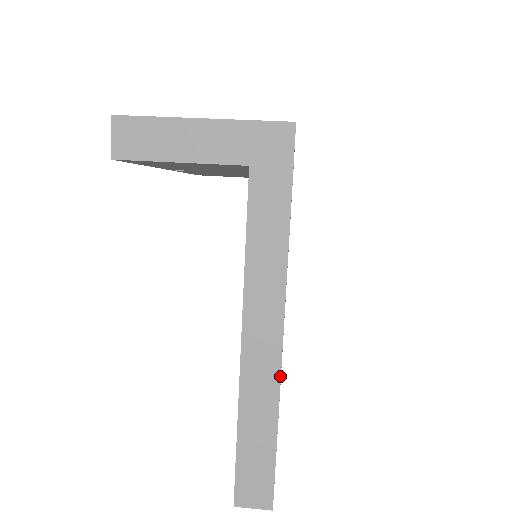
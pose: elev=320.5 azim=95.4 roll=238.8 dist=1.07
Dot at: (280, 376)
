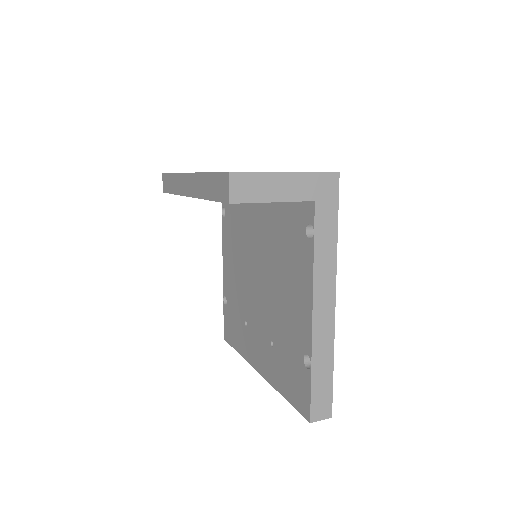
Dot at: (334, 331)
